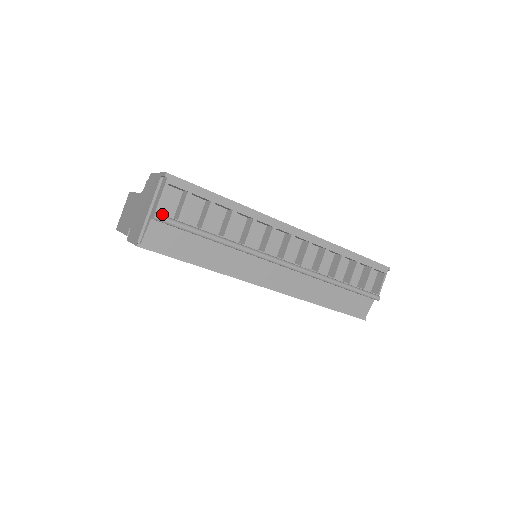
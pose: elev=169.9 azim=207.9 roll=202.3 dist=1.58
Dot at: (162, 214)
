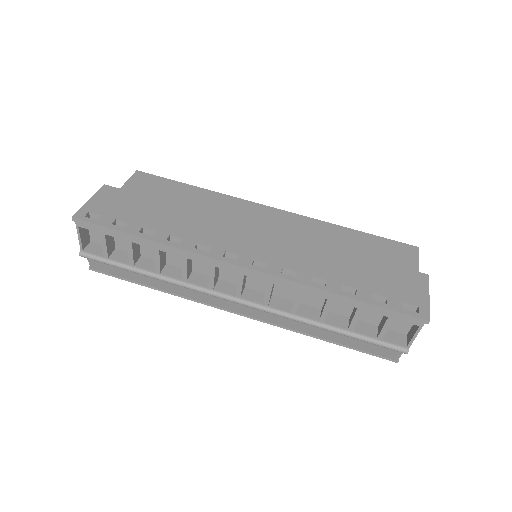
Dot at: (88, 252)
